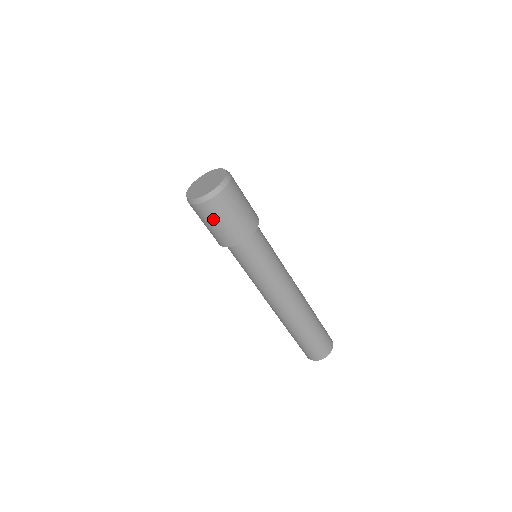
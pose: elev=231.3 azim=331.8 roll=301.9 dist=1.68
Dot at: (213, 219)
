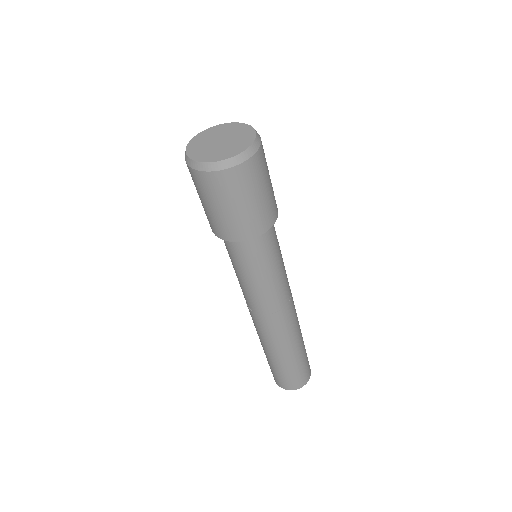
Dot at: (196, 188)
